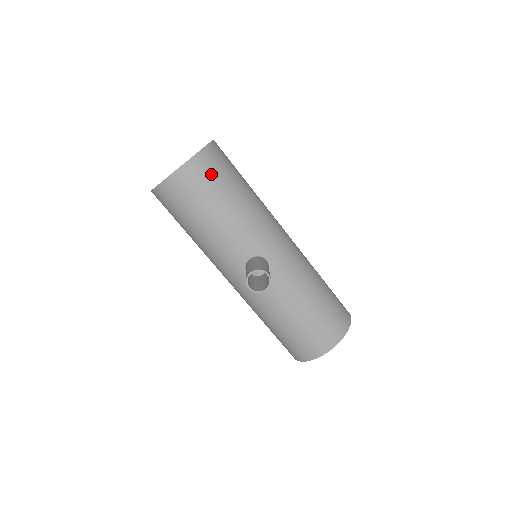
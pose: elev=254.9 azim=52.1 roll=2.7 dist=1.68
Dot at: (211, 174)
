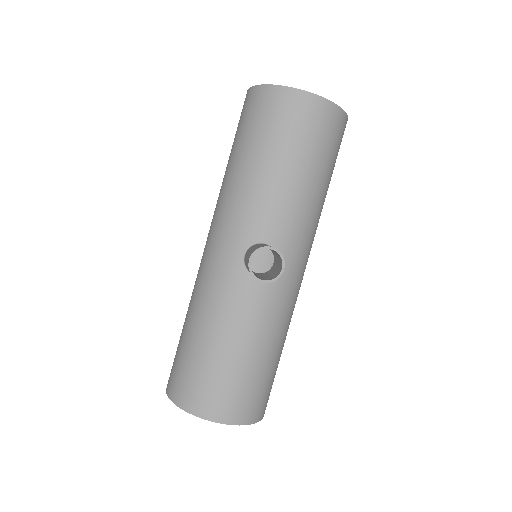
Dot at: (326, 135)
